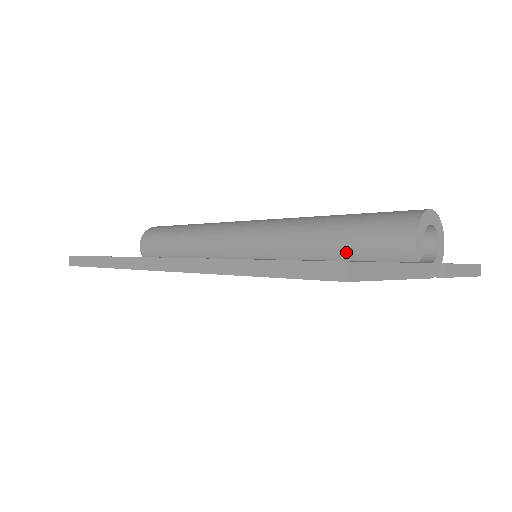
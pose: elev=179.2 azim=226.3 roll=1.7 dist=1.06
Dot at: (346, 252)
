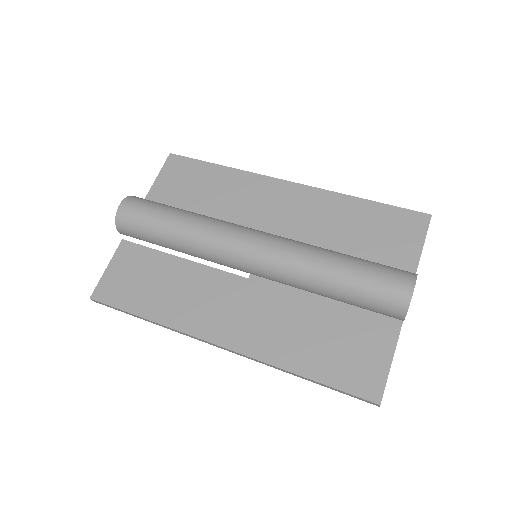
Dot at: (350, 305)
